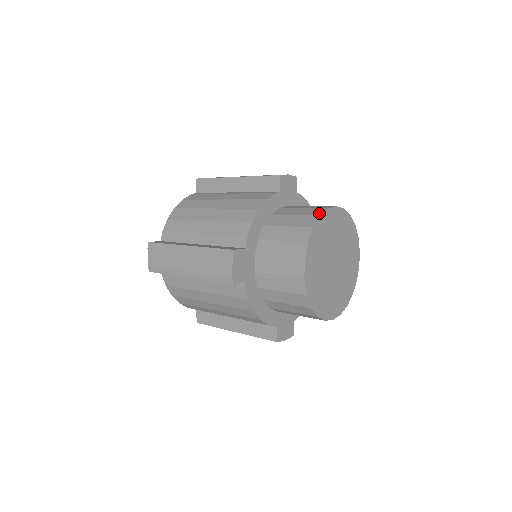
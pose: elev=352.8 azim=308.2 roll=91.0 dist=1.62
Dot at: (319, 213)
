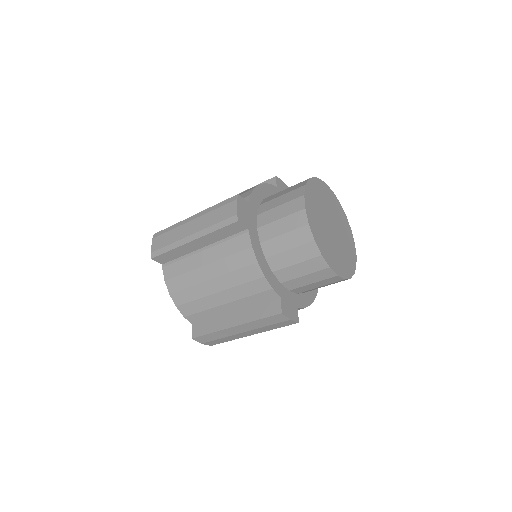
Dot at: occluded
